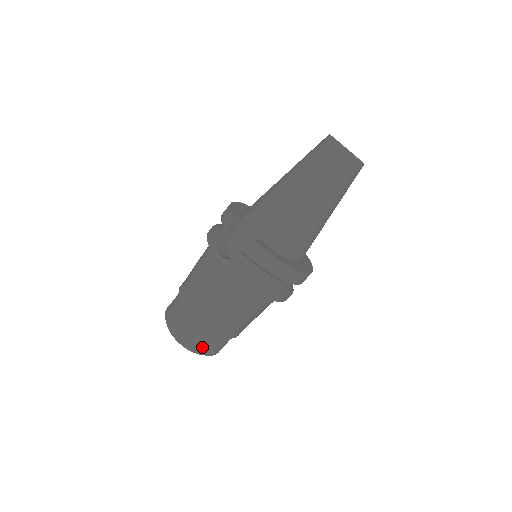
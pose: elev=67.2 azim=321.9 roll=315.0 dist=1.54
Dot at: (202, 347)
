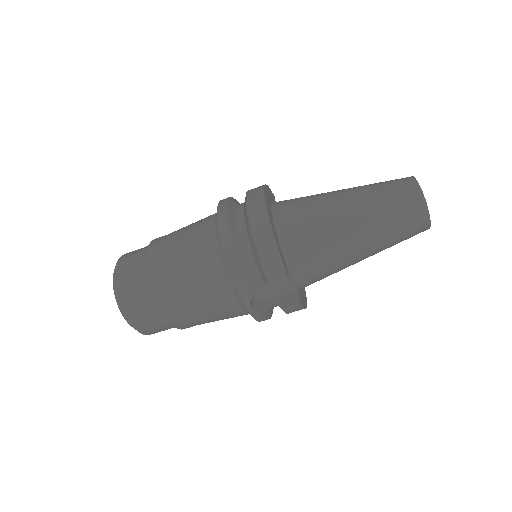
Dot at: occluded
